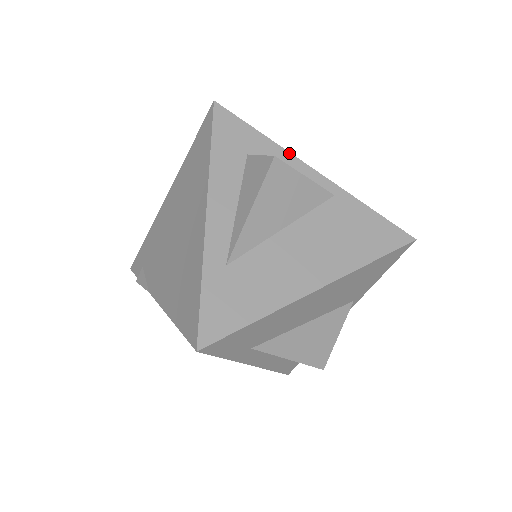
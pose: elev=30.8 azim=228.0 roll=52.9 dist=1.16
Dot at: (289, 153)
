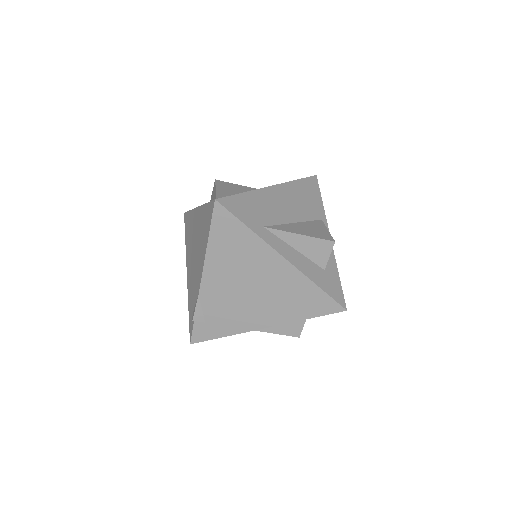
Dot at: occluded
